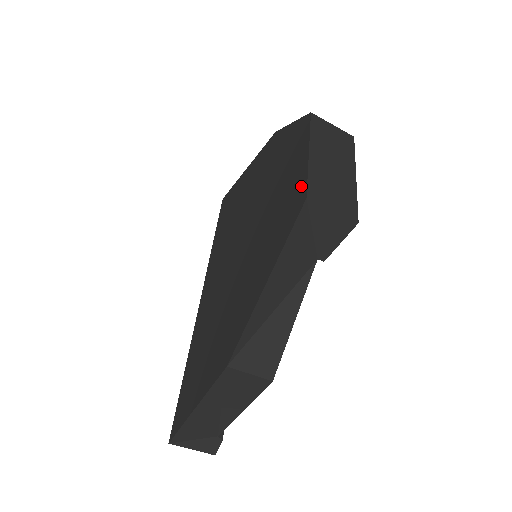
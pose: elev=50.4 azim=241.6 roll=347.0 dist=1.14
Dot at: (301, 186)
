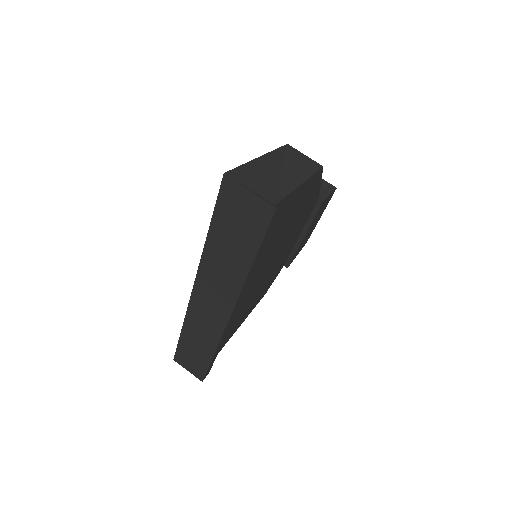
Dot at: occluded
